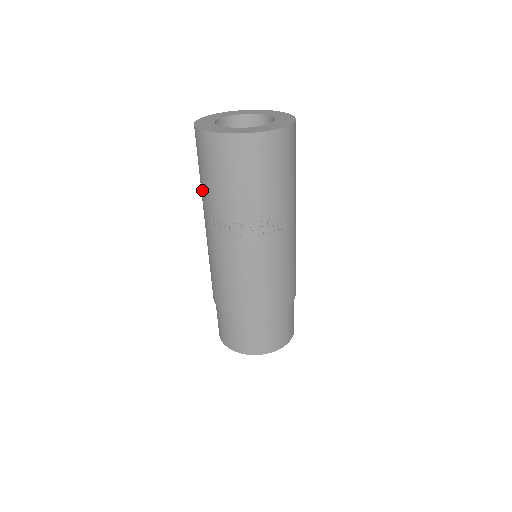
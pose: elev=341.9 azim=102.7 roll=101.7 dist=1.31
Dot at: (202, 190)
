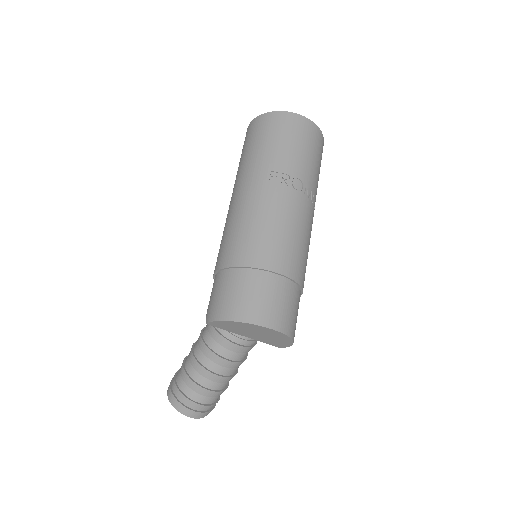
Dot at: (261, 154)
